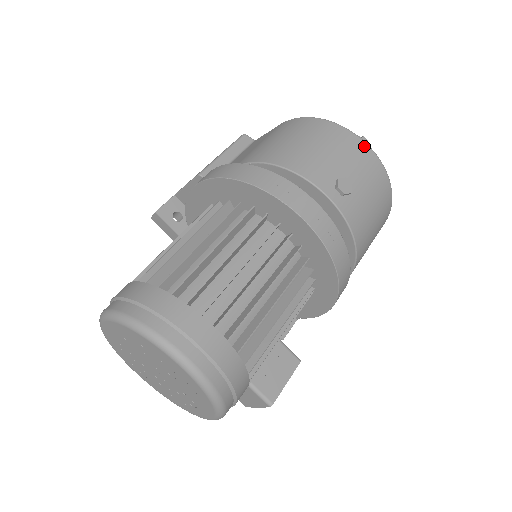
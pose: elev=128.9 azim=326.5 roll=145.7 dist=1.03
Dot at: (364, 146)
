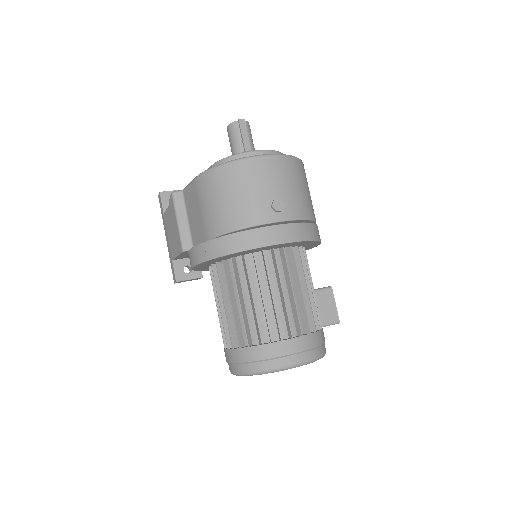
Dot at: (261, 160)
